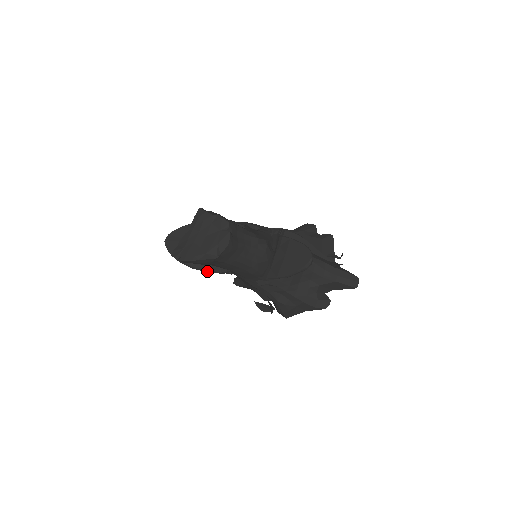
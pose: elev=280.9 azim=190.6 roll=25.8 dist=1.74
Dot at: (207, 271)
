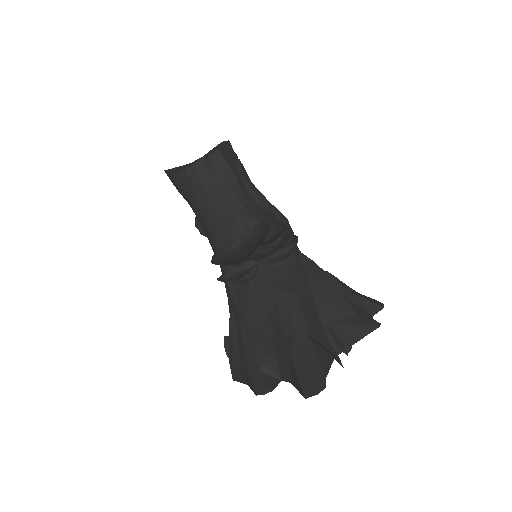
Dot at: occluded
